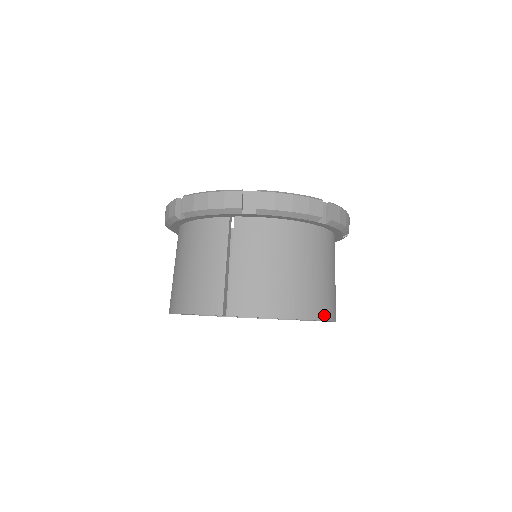
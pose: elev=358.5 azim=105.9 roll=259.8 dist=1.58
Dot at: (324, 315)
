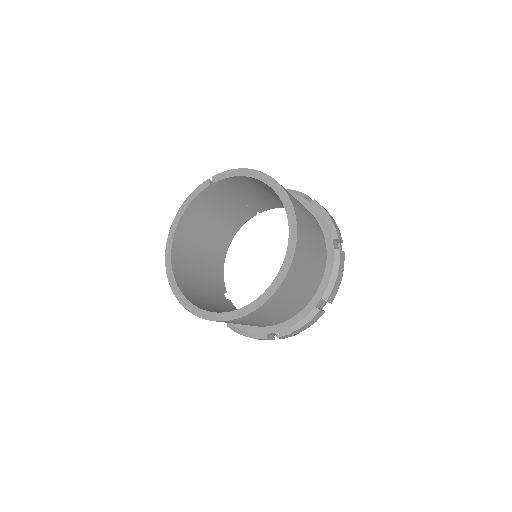
Dot at: (281, 185)
